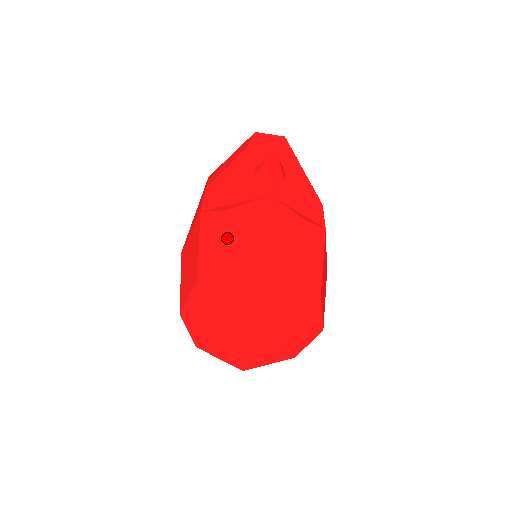
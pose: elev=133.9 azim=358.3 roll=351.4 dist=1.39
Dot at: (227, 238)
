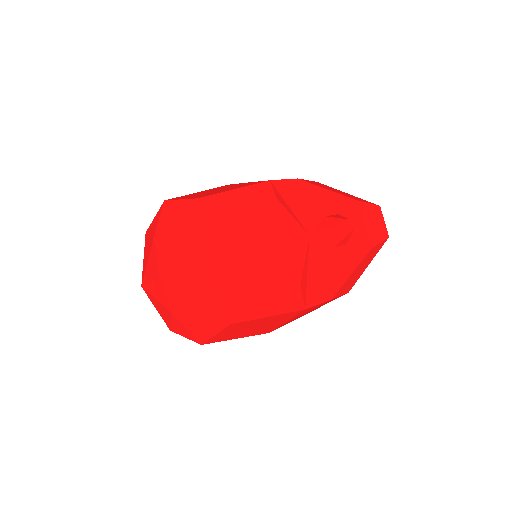
Dot at: (248, 210)
